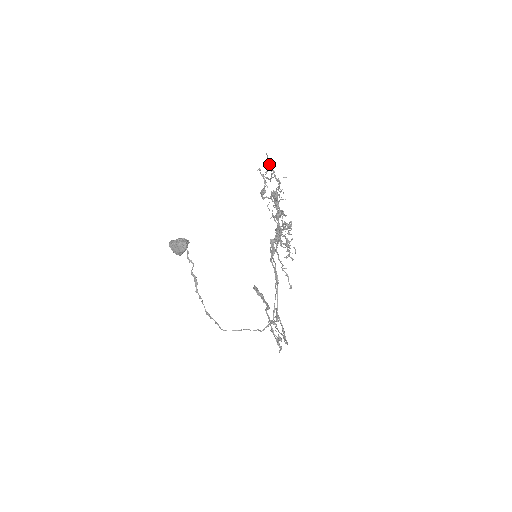
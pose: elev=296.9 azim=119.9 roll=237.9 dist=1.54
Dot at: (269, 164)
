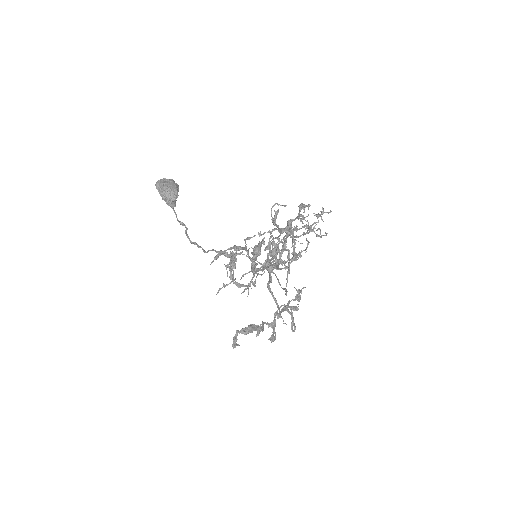
Dot at: (233, 248)
